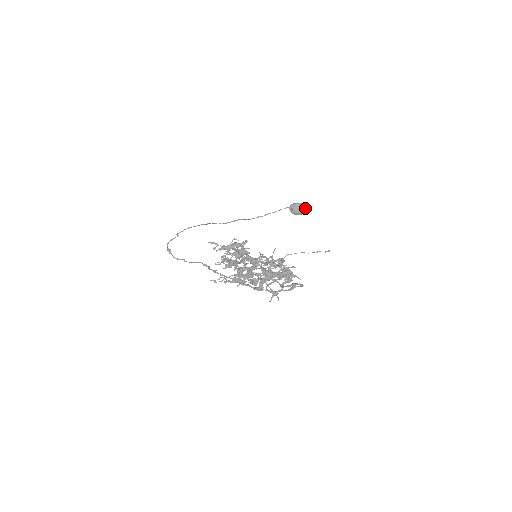
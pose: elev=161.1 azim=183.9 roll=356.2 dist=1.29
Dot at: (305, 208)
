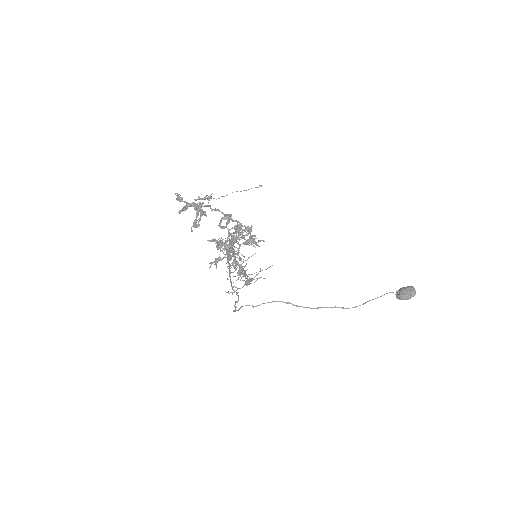
Dot at: (411, 289)
